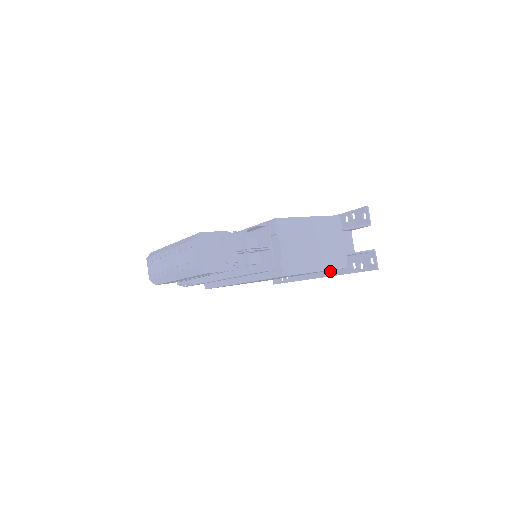
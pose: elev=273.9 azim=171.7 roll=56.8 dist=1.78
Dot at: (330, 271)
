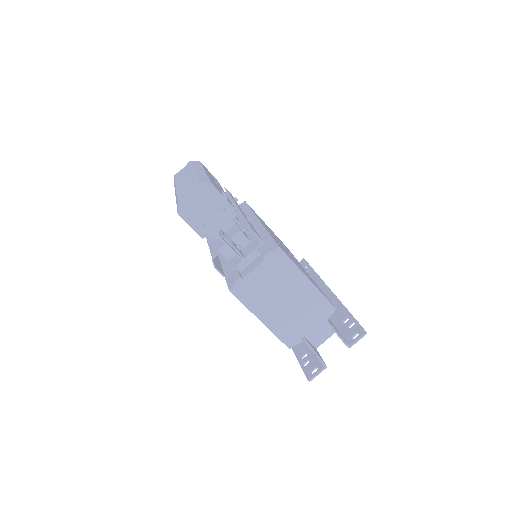
Dot at: occluded
